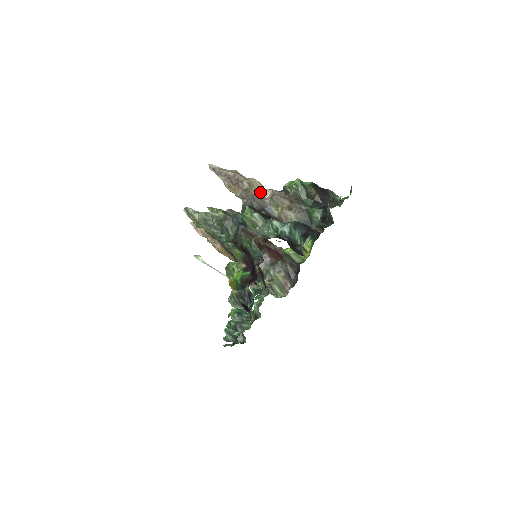
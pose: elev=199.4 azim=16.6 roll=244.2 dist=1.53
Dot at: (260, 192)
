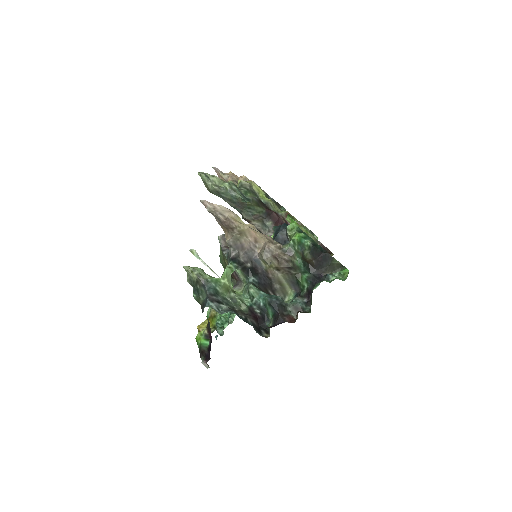
Dot at: (252, 240)
